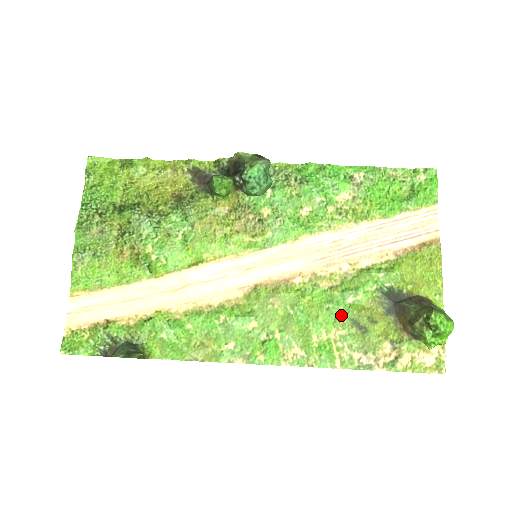
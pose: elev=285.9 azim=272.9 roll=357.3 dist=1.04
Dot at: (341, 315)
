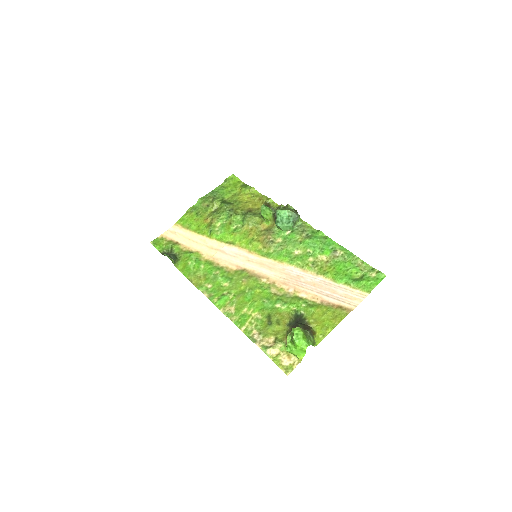
Dot at: (267, 309)
